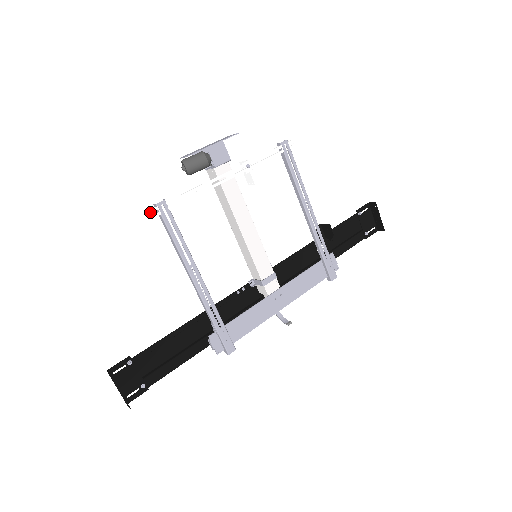
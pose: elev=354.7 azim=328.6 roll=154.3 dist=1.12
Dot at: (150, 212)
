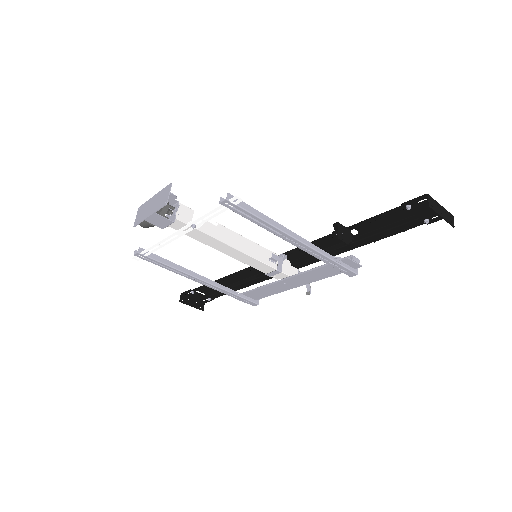
Dot at: (134, 258)
